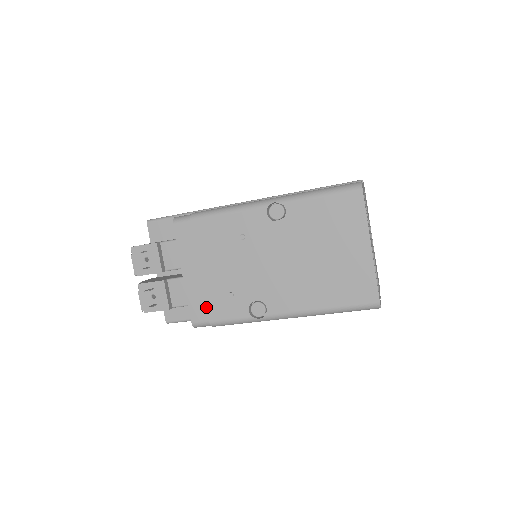
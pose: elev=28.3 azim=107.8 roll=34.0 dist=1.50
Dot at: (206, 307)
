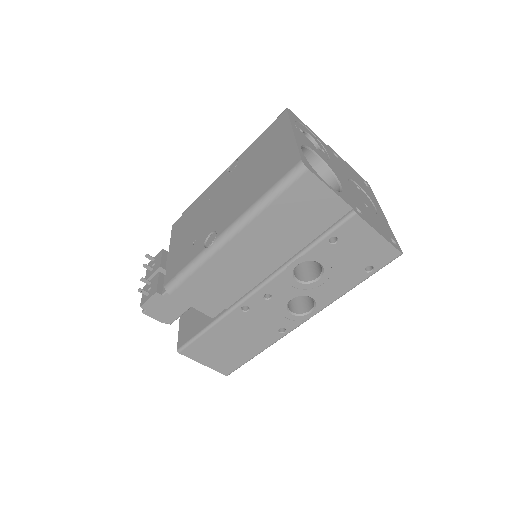
Dot at: (177, 266)
